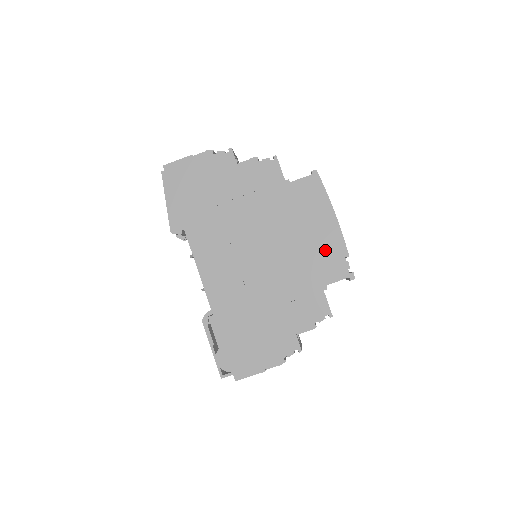
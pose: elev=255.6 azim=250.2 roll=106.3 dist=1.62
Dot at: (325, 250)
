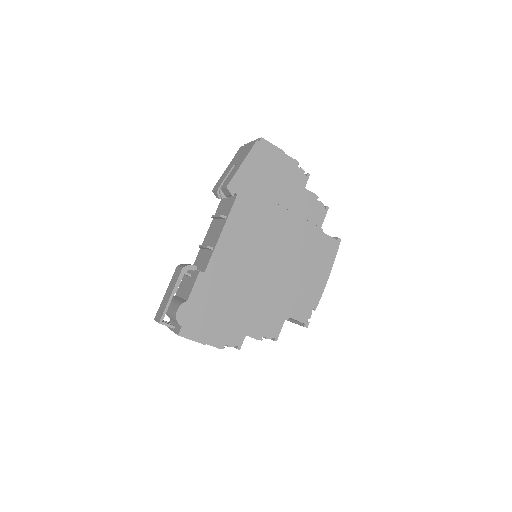
Dot at: (306, 294)
